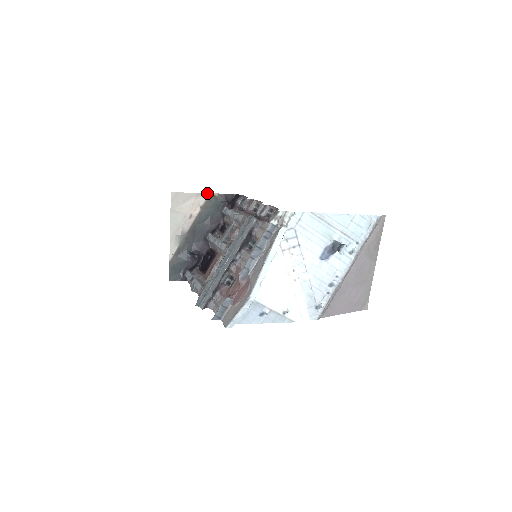
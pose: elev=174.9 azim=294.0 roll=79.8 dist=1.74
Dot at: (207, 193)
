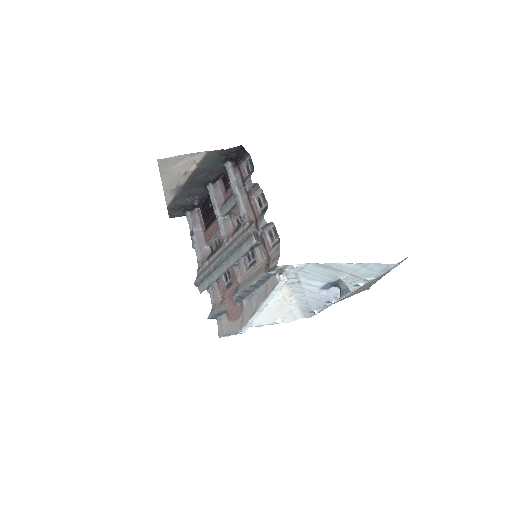
Dot at: (204, 151)
